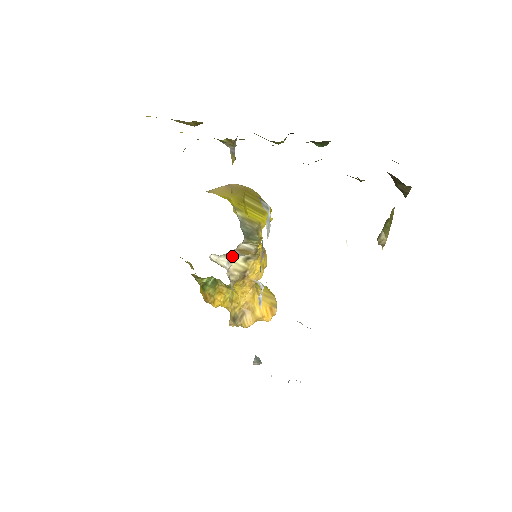
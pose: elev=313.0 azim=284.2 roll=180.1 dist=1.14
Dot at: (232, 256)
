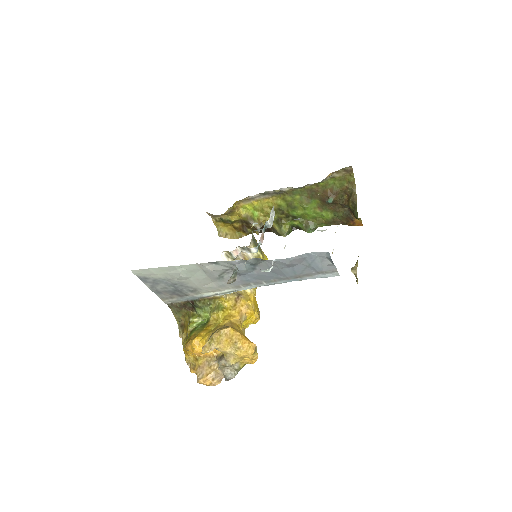
Dot at: occluded
